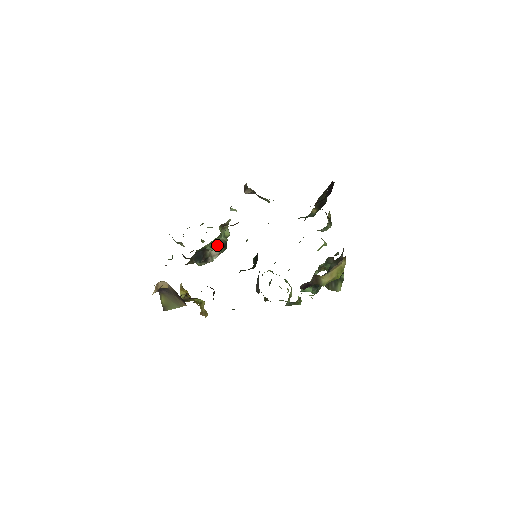
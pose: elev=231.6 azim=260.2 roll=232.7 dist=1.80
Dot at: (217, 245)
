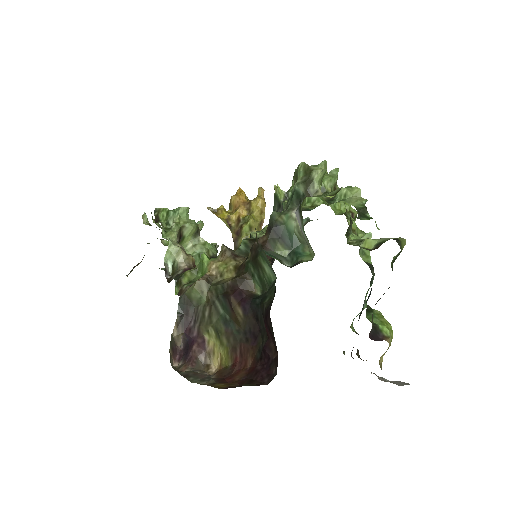
Dot at: occluded
